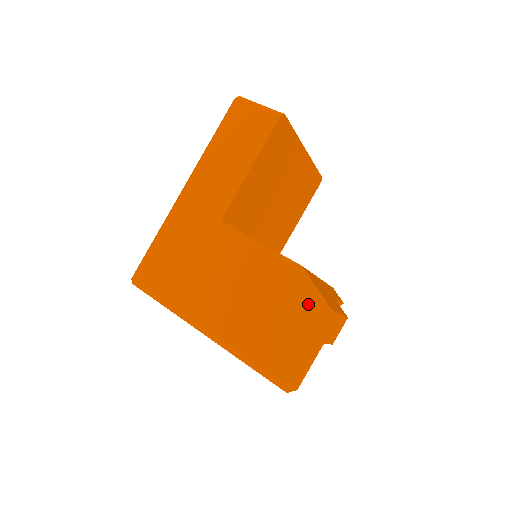
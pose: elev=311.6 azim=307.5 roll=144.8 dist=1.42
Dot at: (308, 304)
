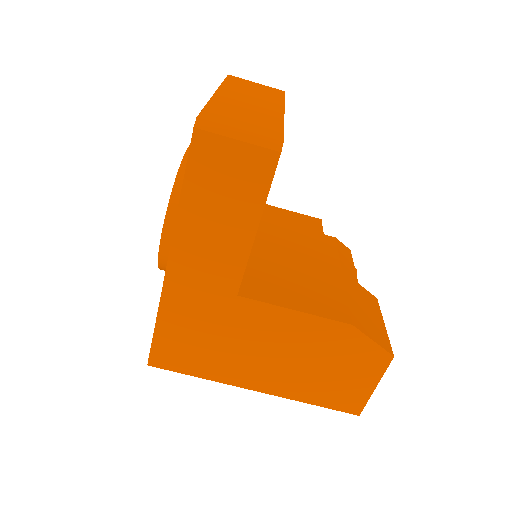
Dot at: (367, 356)
